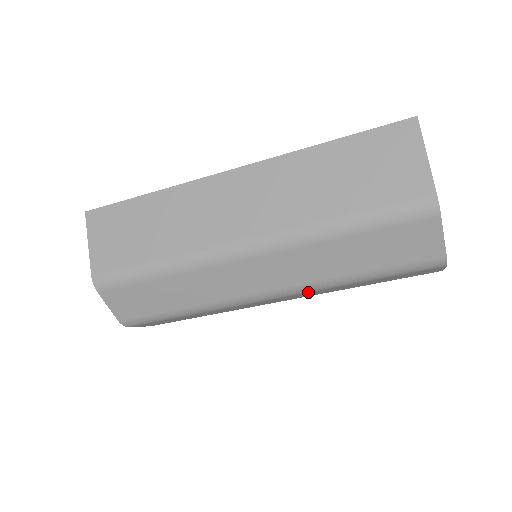
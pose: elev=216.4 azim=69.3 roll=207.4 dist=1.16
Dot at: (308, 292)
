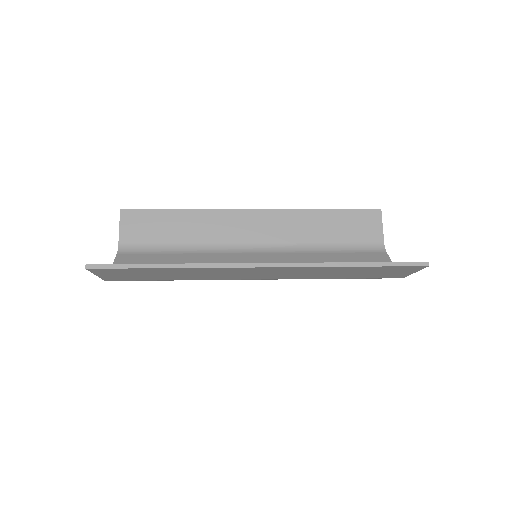
Dot at: (285, 246)
